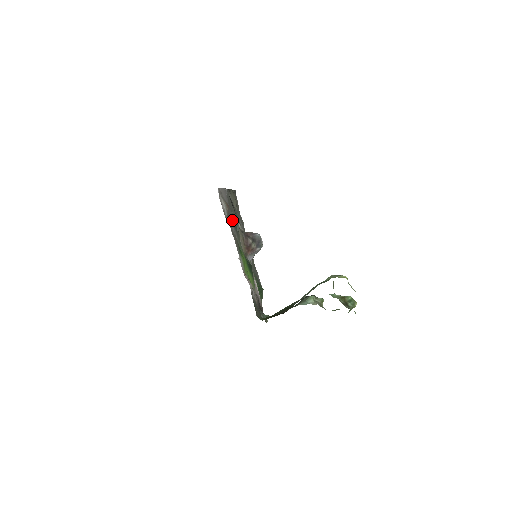
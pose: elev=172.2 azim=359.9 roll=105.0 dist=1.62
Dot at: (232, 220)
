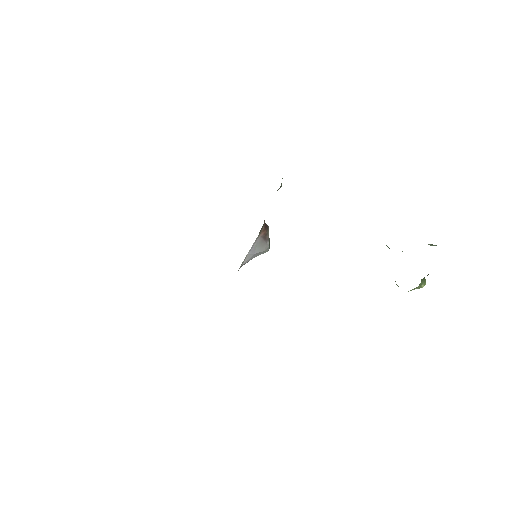
Dot at: occluded
